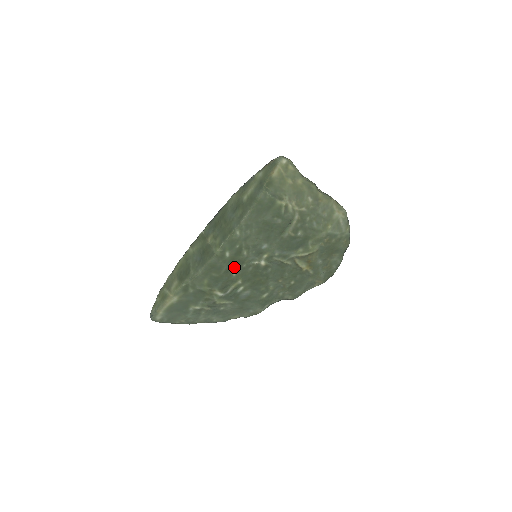
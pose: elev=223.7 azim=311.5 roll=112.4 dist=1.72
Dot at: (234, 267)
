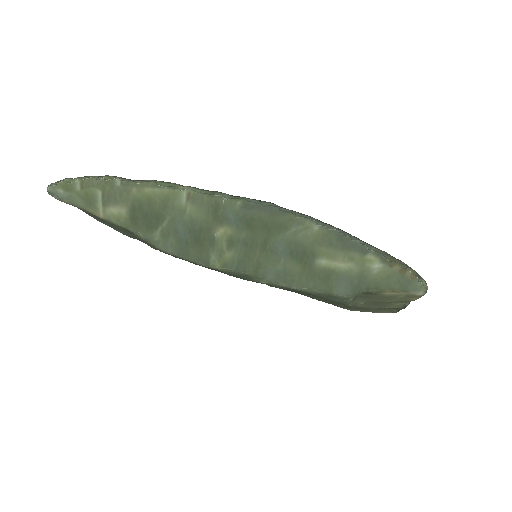
Dot at: occluded
